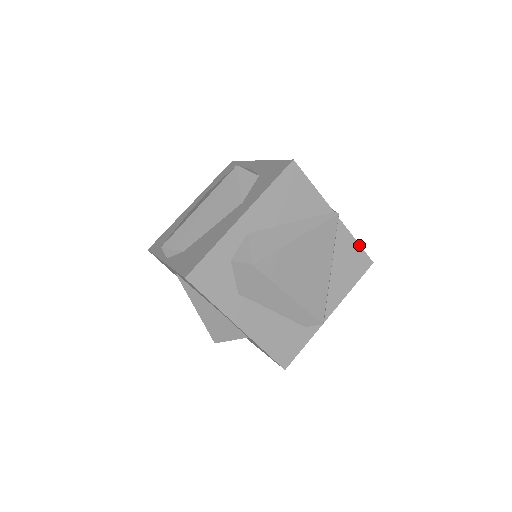
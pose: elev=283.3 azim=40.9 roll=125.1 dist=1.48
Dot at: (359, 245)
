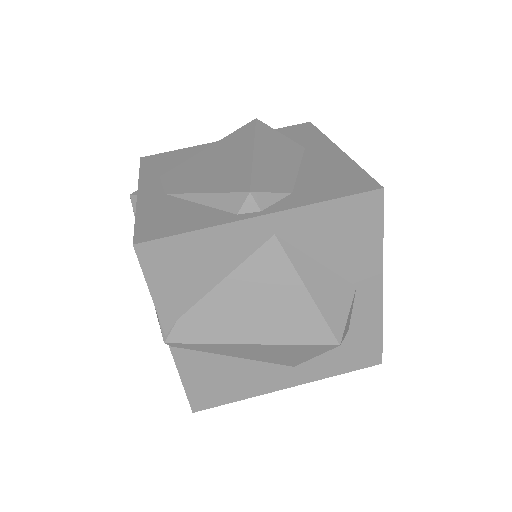
Dot at: occluded
